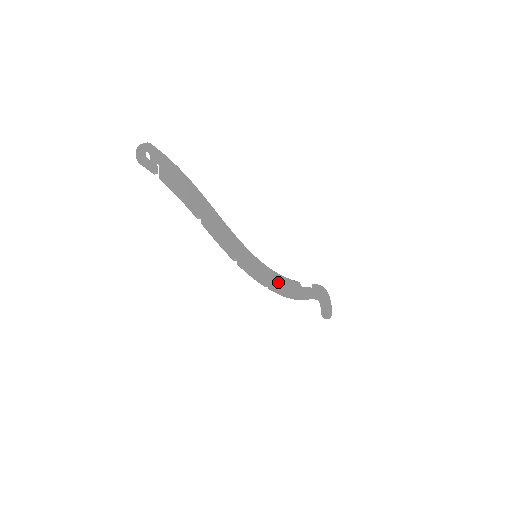
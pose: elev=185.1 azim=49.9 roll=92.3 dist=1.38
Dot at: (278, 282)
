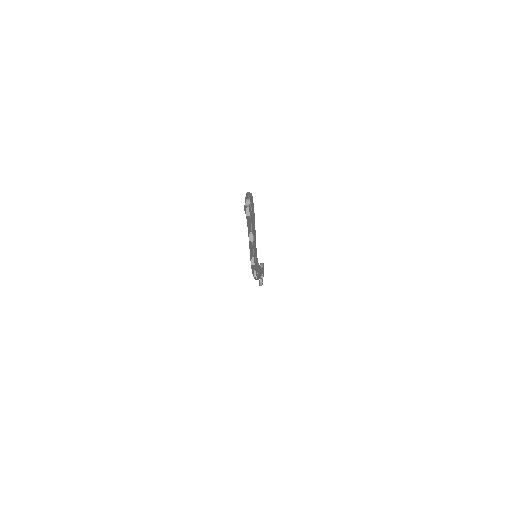
Dot at: (258, 271)
